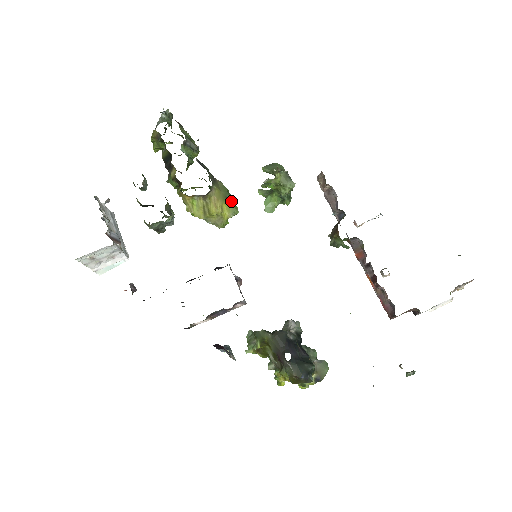
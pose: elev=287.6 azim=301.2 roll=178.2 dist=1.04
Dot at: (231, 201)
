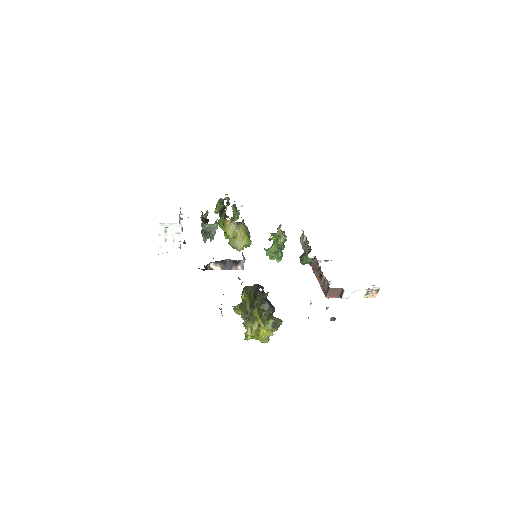
Dot at: (249, 238)
